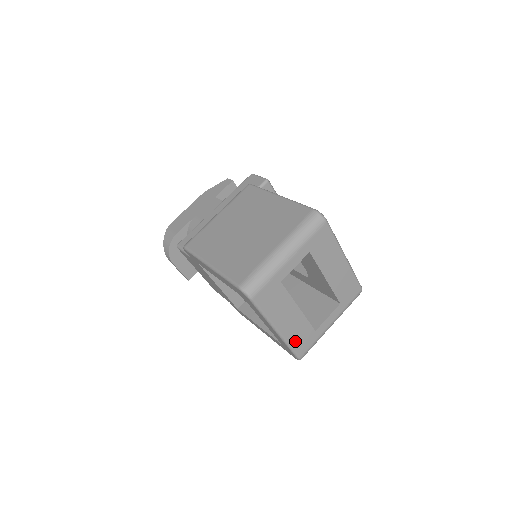
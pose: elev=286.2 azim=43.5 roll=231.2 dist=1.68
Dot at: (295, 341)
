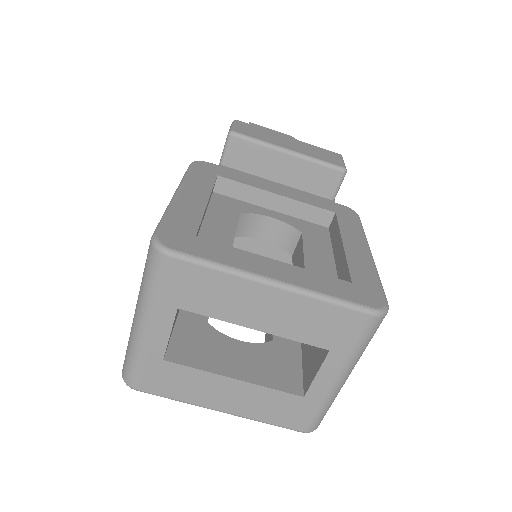
Dot at: (270, 416)
